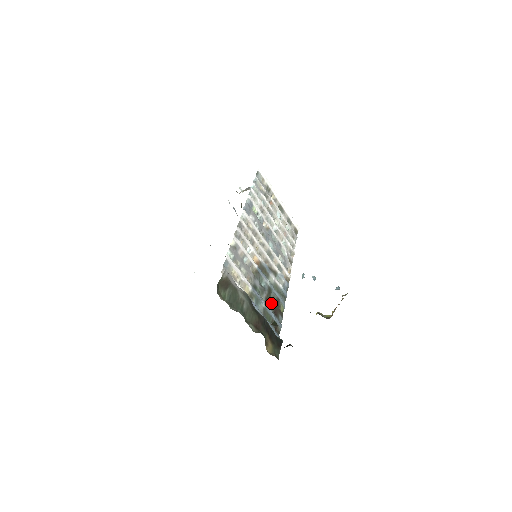
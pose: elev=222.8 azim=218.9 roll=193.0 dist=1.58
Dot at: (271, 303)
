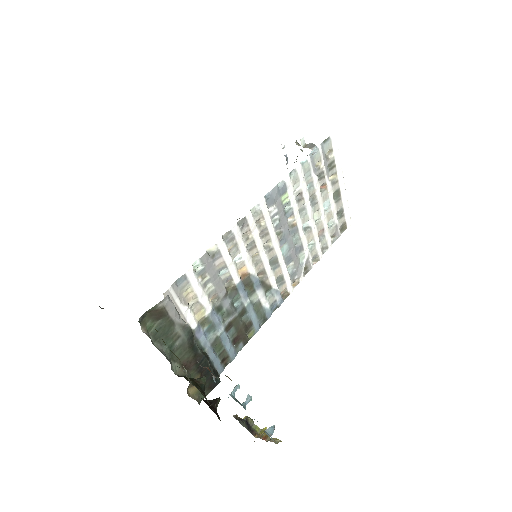
Dot at: (236, 328)
